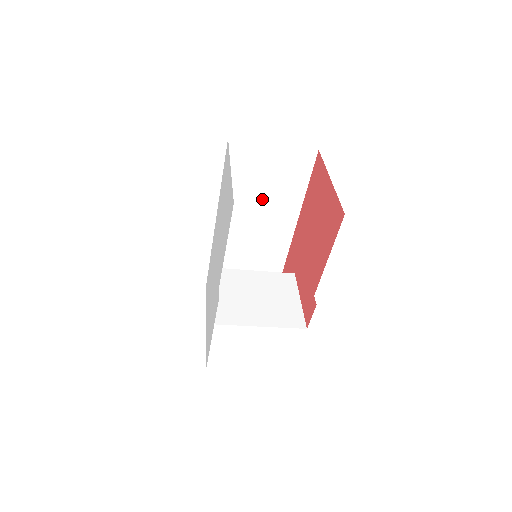
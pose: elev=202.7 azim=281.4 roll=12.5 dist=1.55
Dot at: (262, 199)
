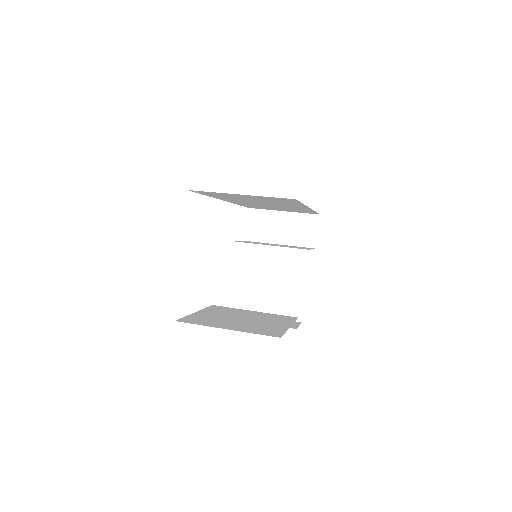
Dot at: (258, 201)
